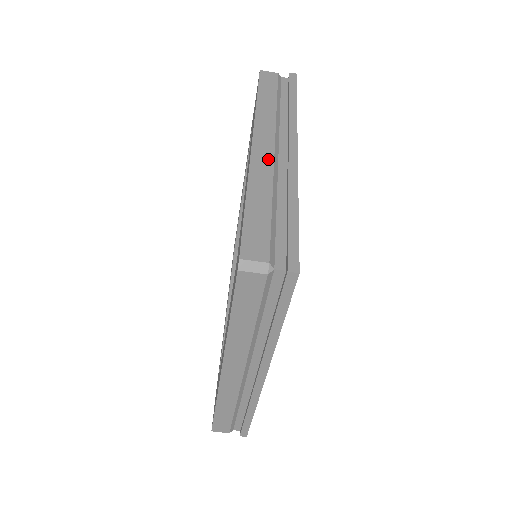
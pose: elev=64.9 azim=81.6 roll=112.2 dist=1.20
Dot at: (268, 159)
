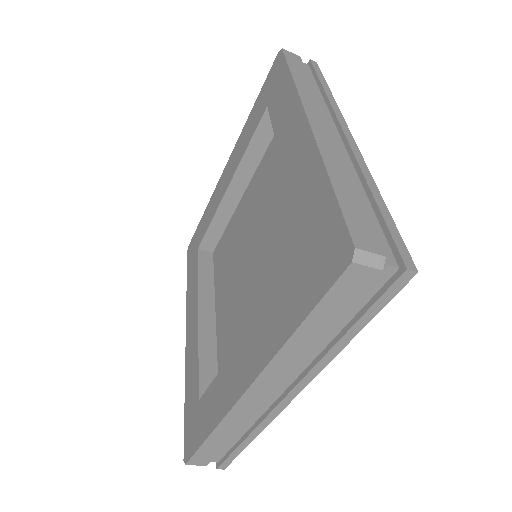
Dot at: (252, 408)
